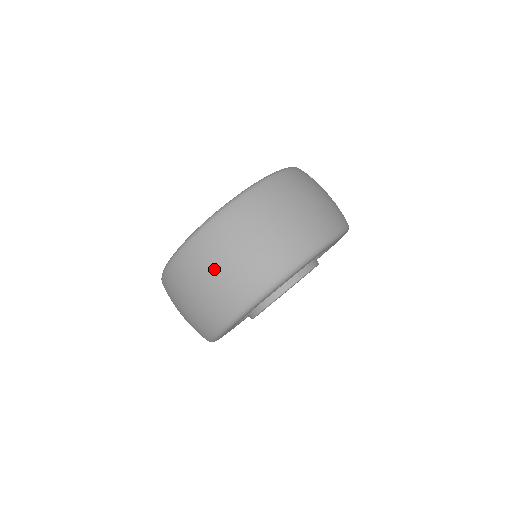
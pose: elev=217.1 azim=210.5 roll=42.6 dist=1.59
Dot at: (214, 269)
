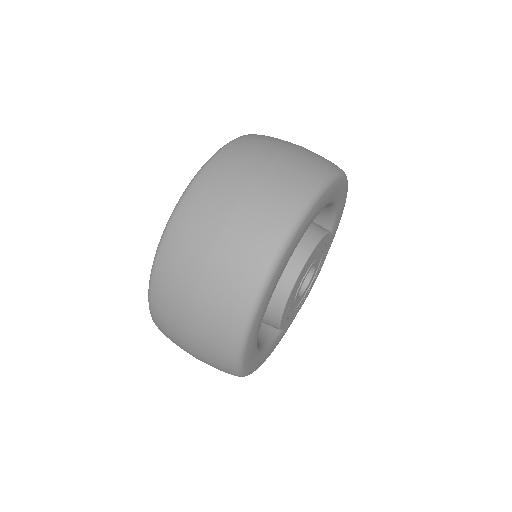
Dot at: (183, 338)
